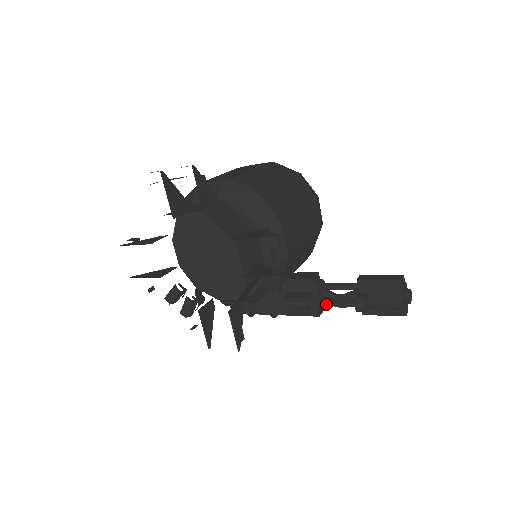
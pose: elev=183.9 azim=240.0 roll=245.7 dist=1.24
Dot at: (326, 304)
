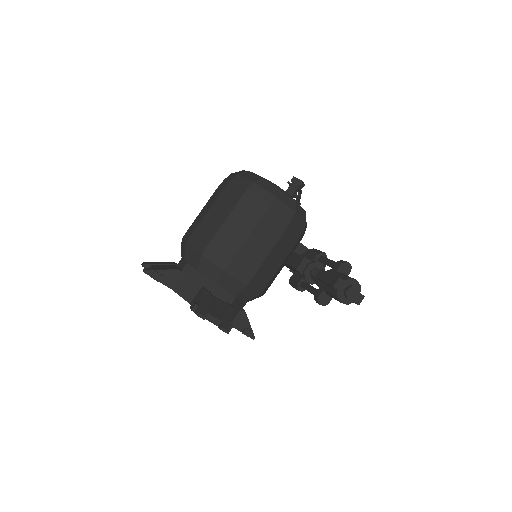
Dot at: (308, 291)
